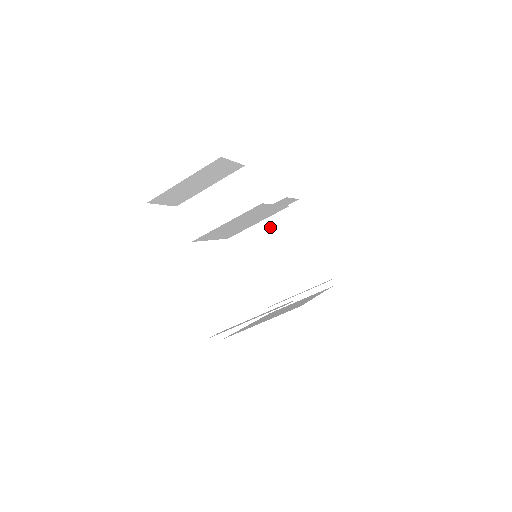
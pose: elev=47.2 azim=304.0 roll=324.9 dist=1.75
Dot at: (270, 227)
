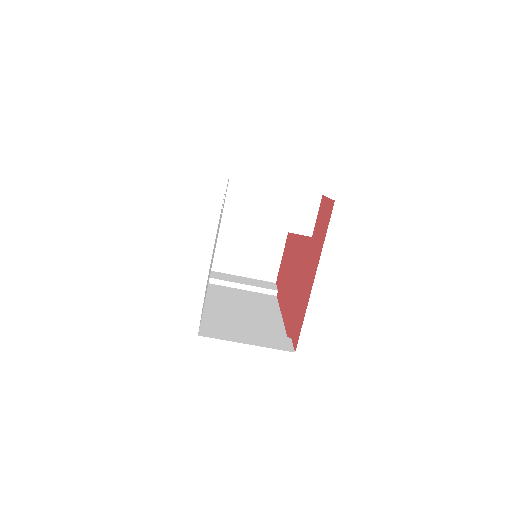
Dot at: occluded
